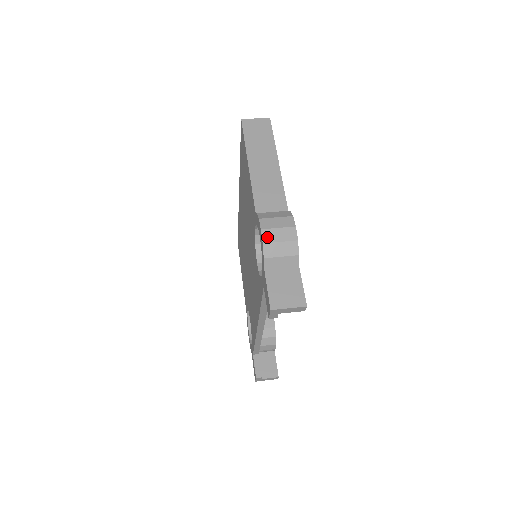
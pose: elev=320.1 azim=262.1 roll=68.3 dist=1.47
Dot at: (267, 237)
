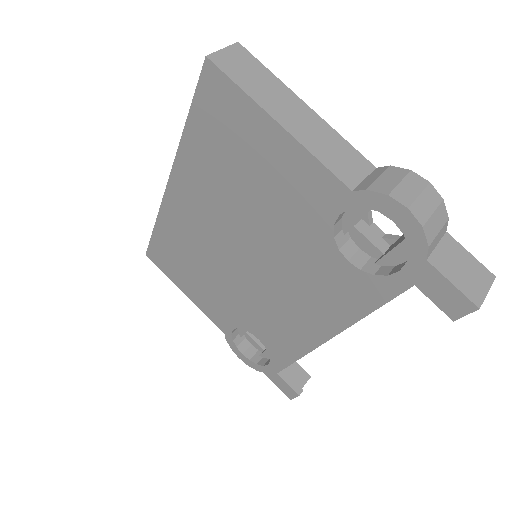
Dot at: (420, 215)
